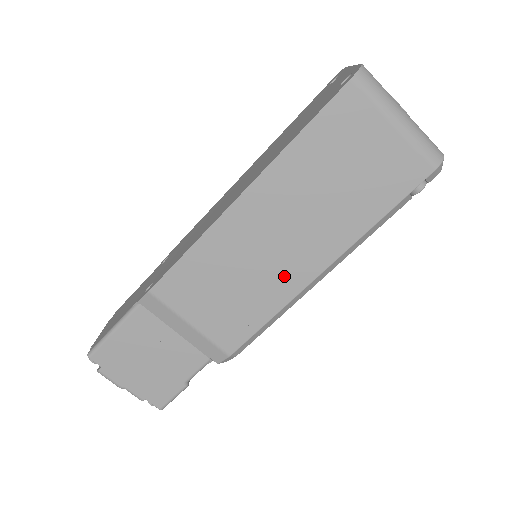
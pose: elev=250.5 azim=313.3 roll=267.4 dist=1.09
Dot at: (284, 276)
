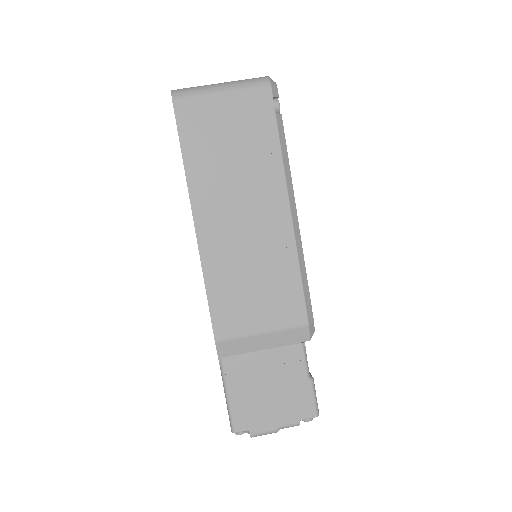
Dot at: (274, 238)
